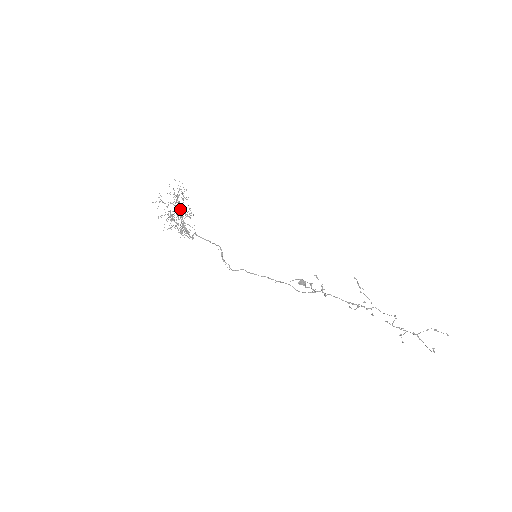
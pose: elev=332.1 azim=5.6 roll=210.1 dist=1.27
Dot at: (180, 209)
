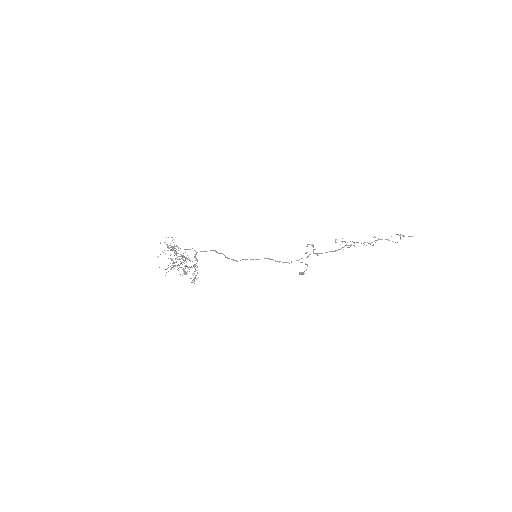
Dot at: occluded
